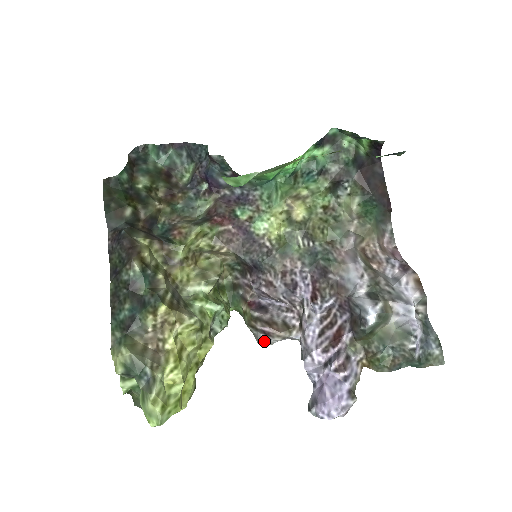
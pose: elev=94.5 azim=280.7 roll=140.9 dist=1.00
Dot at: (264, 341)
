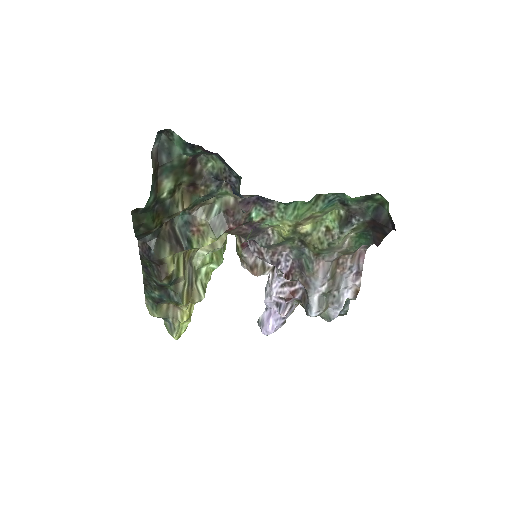
Dot at: occluded
